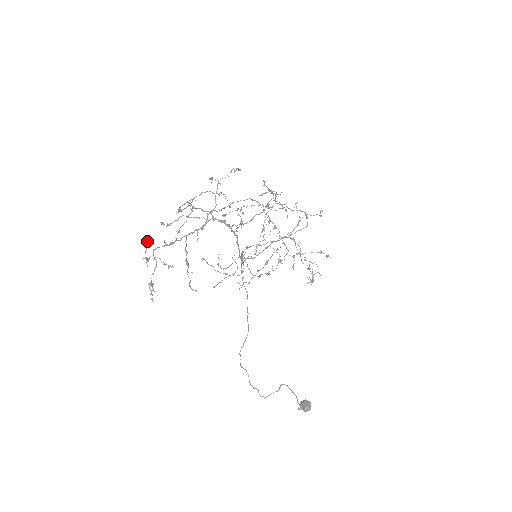
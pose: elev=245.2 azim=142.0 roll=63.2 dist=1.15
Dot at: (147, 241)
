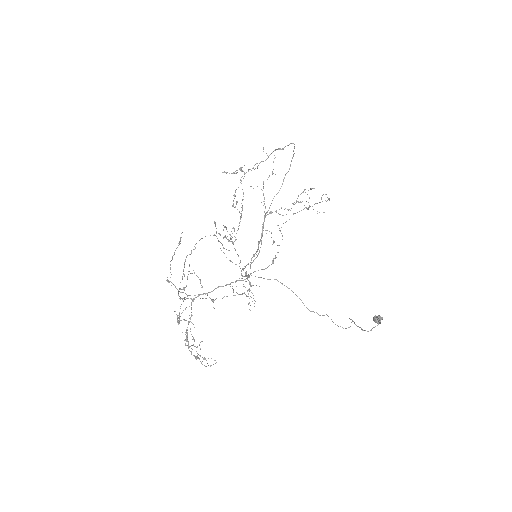
Dot at: occluded
